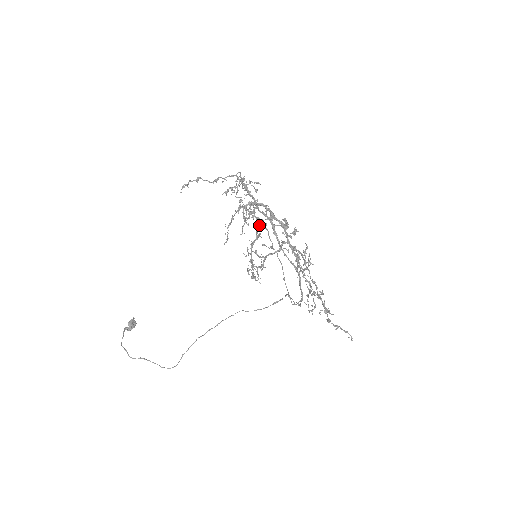
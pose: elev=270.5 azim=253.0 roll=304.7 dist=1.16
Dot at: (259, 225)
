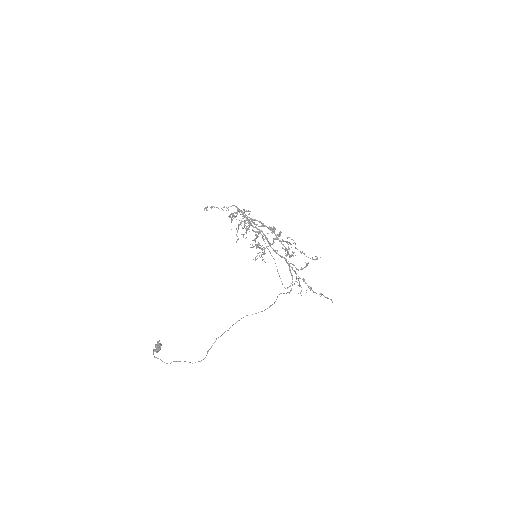
Dot at: (256, 231)
